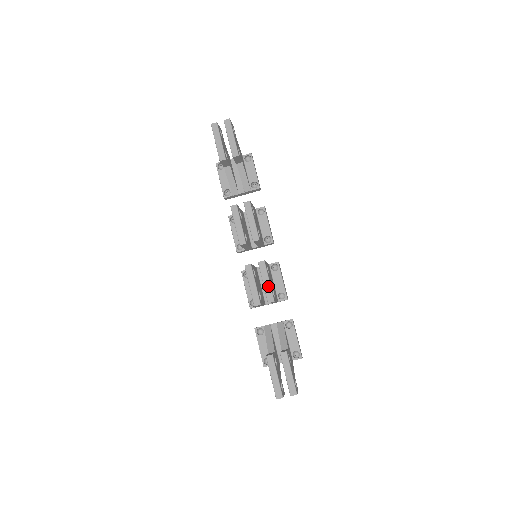
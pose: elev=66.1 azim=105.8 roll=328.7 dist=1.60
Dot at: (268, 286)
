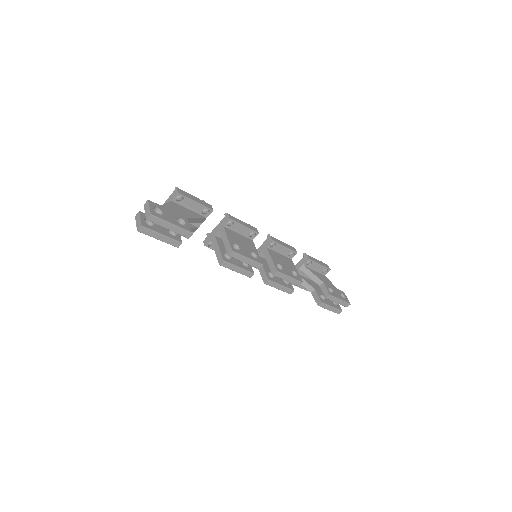
Dot at: (292, 280)
